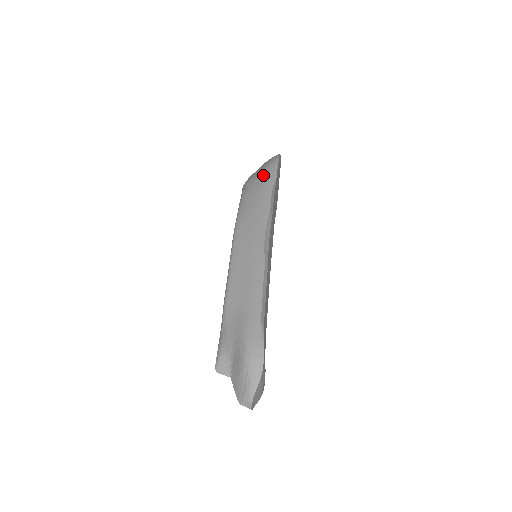
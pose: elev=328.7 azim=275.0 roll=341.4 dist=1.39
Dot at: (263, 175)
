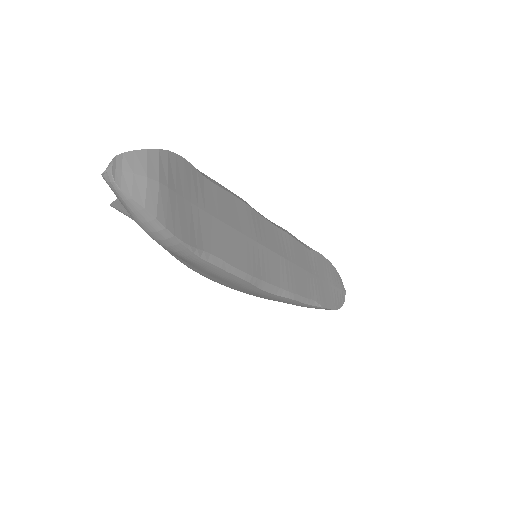
Dot at: occluded
